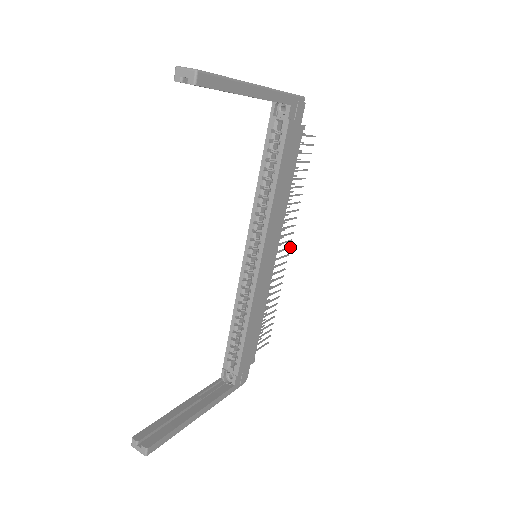
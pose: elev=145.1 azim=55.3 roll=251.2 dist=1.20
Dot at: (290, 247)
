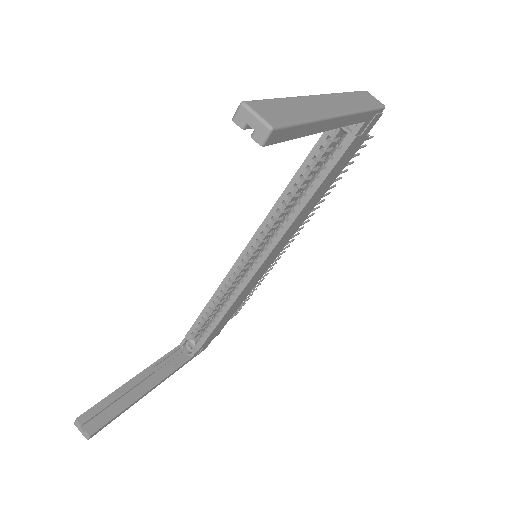
Dot at: (294, 239)
